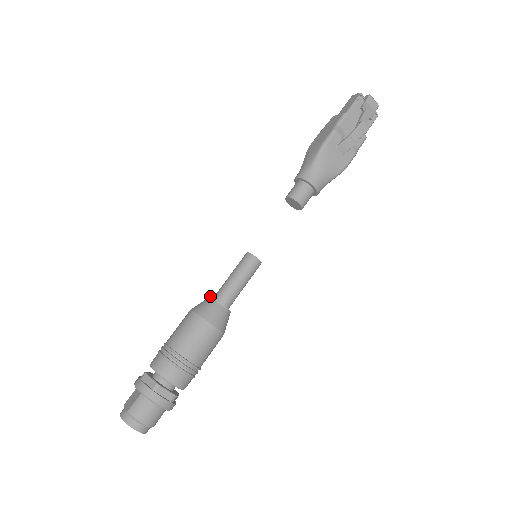
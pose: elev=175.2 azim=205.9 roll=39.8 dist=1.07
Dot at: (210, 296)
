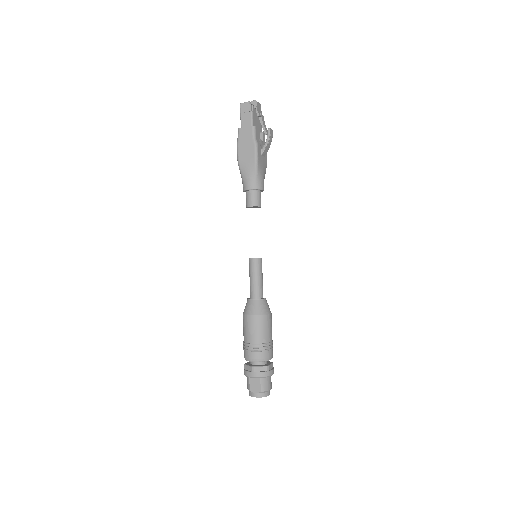
Dot at: (252, 299)
